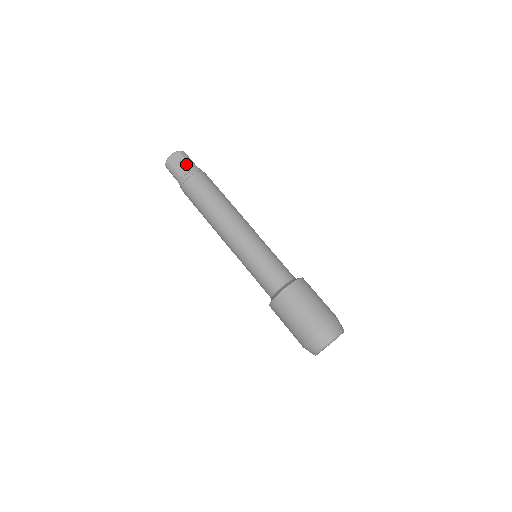
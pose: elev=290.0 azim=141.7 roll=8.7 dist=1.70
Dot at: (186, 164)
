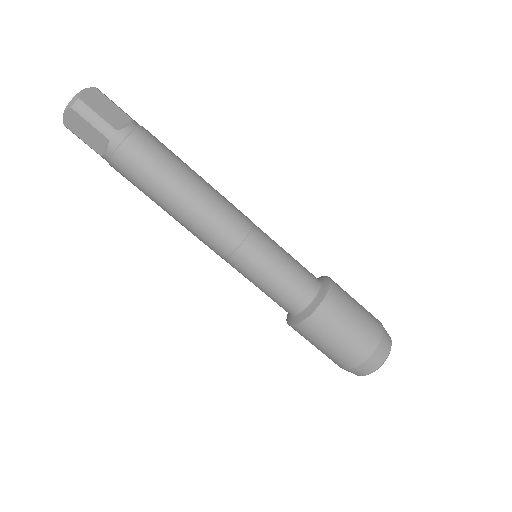
Dot at: (94, 132)
